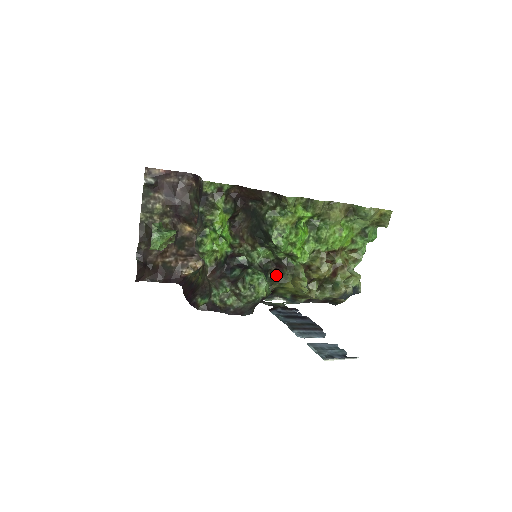
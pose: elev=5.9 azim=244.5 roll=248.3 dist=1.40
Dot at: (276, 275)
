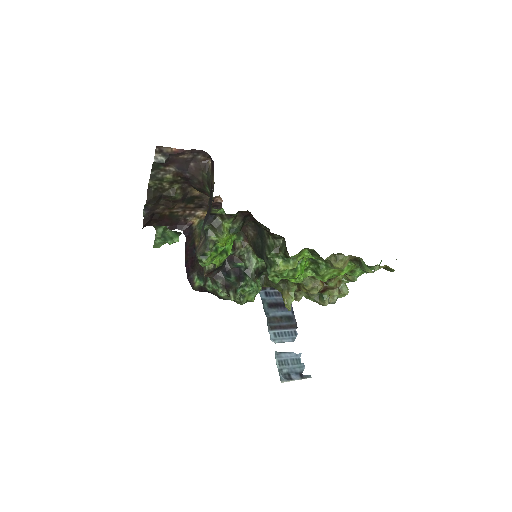
Dot at: occluded
